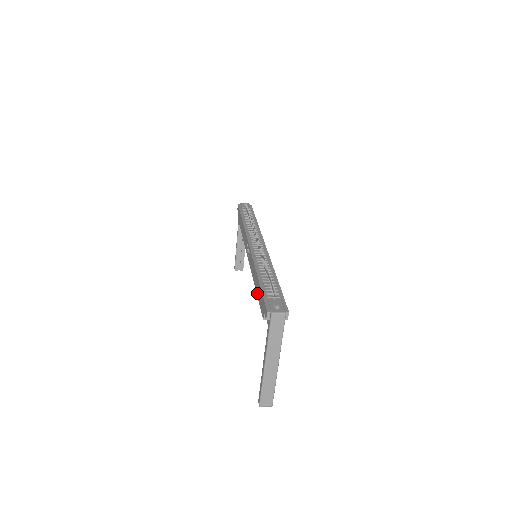
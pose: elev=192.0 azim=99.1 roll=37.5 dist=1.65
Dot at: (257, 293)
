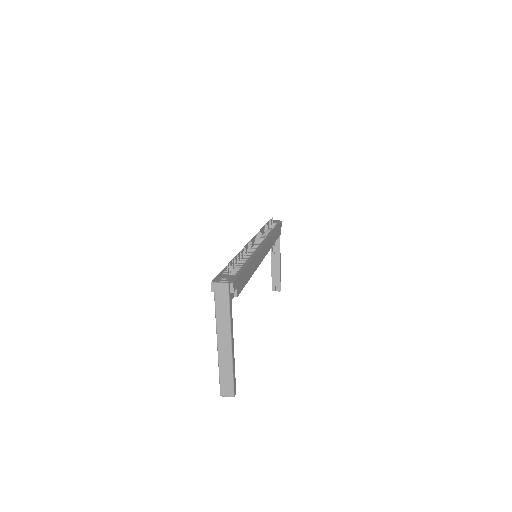
Dot at: occluded
